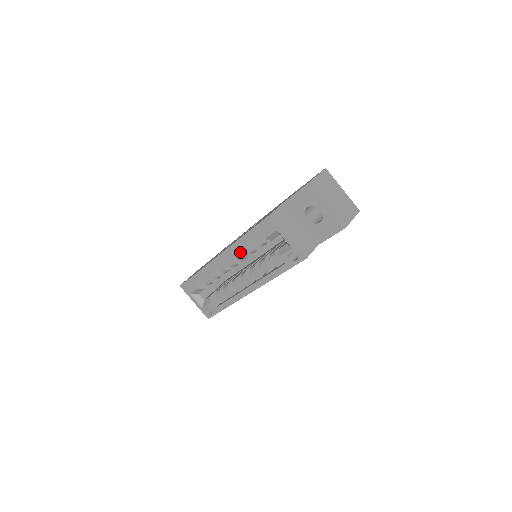
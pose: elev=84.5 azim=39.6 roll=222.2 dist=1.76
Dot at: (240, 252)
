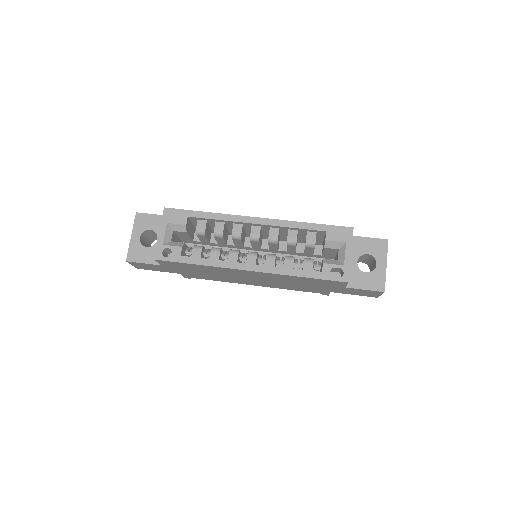
Dot at: occluded
